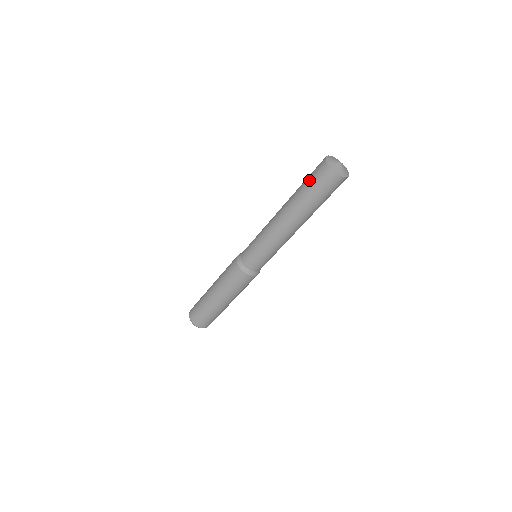
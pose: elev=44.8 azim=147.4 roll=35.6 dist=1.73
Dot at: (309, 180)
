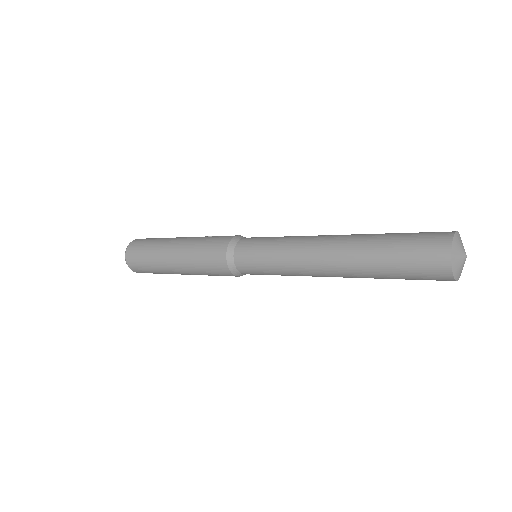
Dot at: (405, 244)
